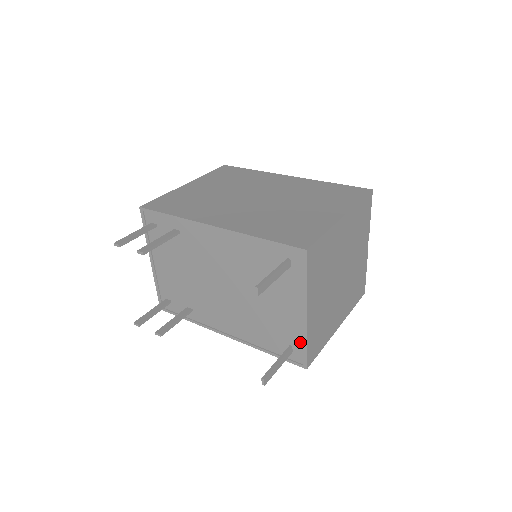
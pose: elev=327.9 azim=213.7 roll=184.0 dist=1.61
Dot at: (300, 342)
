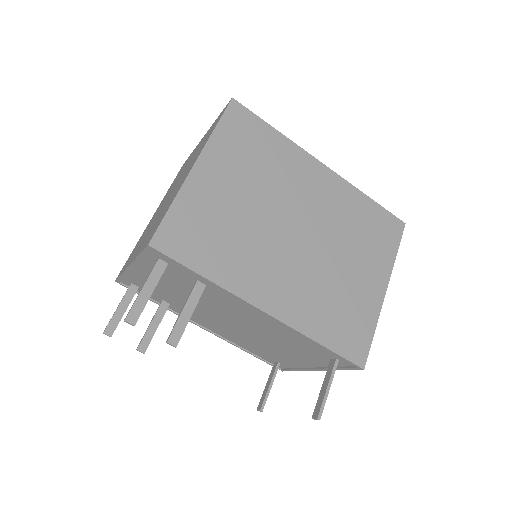
Dot at: (292, 367)
